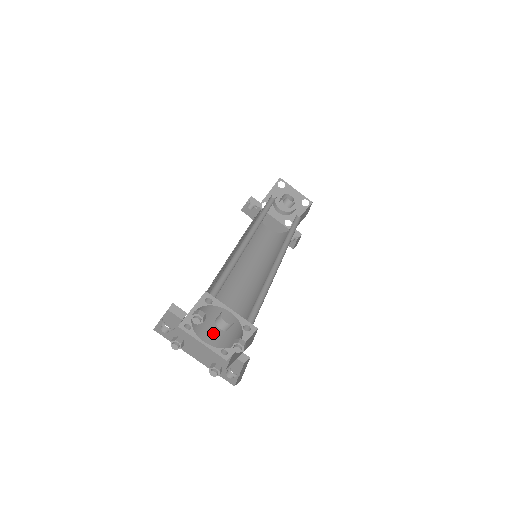
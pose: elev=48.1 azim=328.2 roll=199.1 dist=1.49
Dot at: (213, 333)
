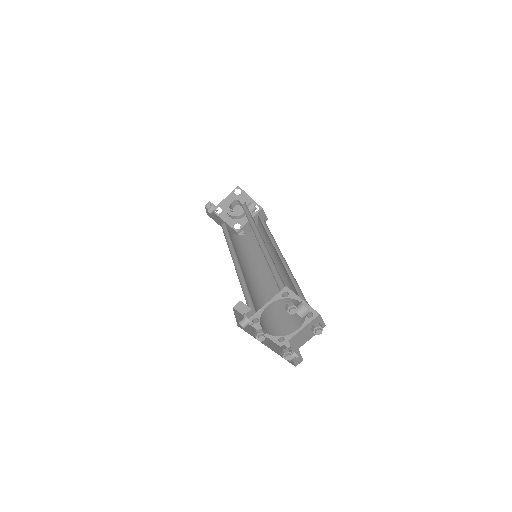
Dot at: (265, 325)
